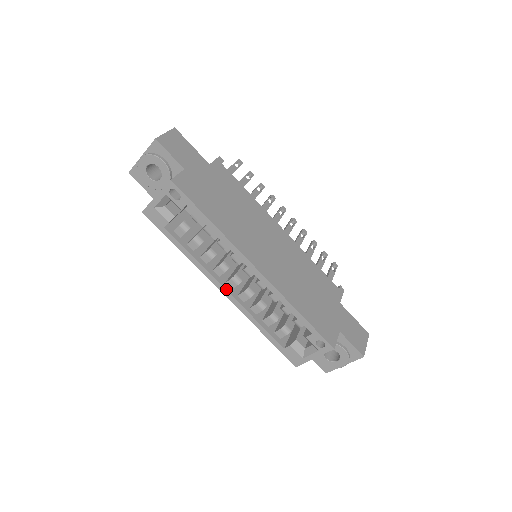
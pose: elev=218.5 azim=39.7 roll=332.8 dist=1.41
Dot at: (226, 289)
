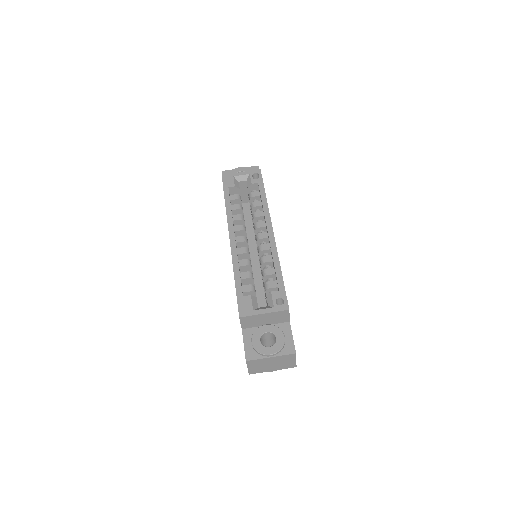
Dot at: (235, 237)
